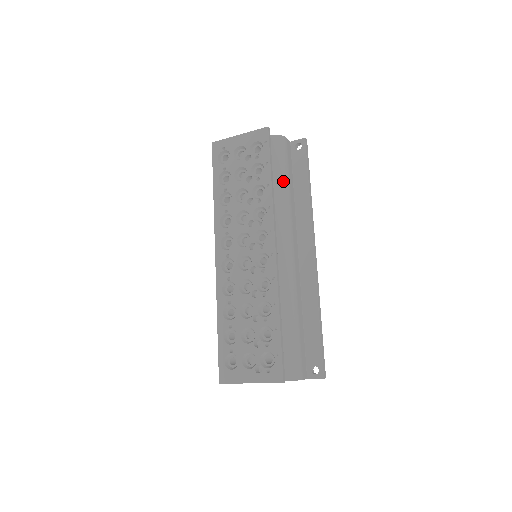
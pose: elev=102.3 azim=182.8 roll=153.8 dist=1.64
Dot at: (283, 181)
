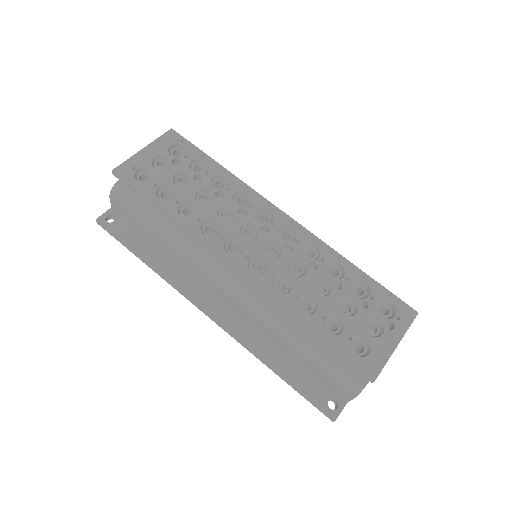
Dot at: occluded
